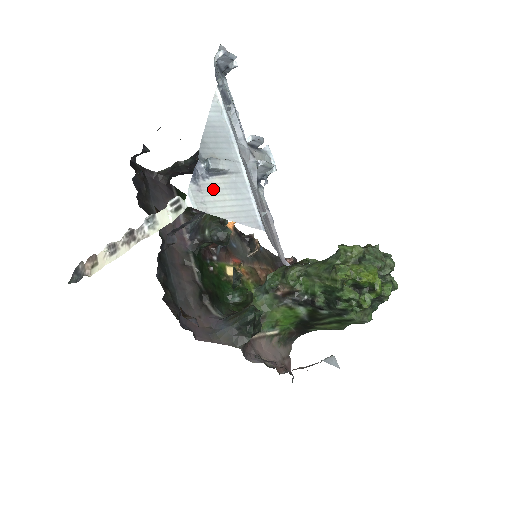
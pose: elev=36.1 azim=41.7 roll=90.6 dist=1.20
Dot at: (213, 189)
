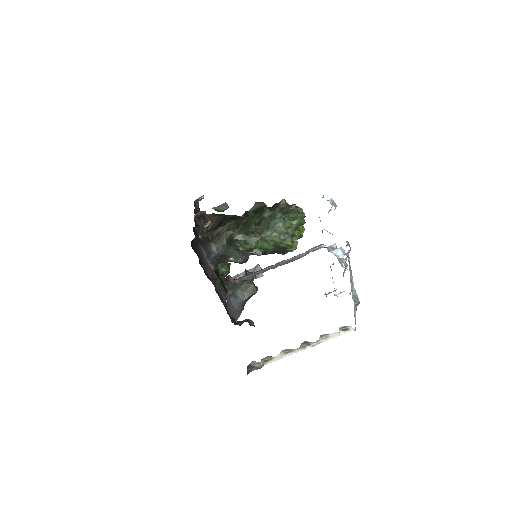
Dot at: (354, 310)
